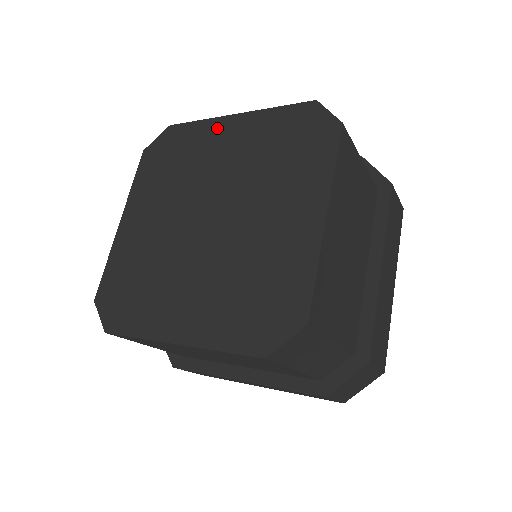
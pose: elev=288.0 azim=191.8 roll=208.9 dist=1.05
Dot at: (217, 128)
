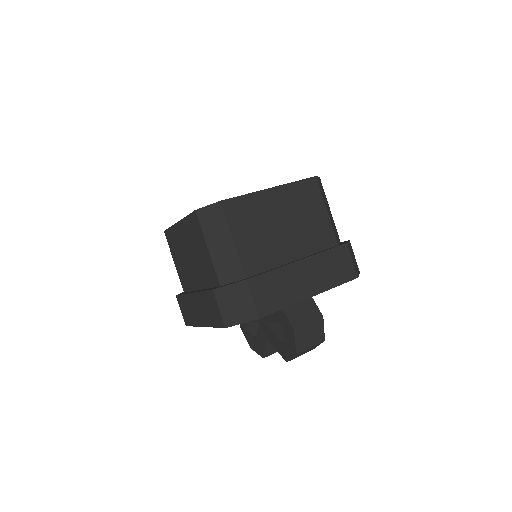
Dot at: occluded
